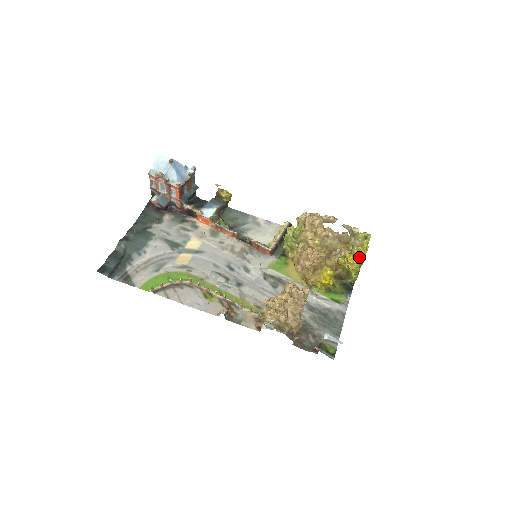
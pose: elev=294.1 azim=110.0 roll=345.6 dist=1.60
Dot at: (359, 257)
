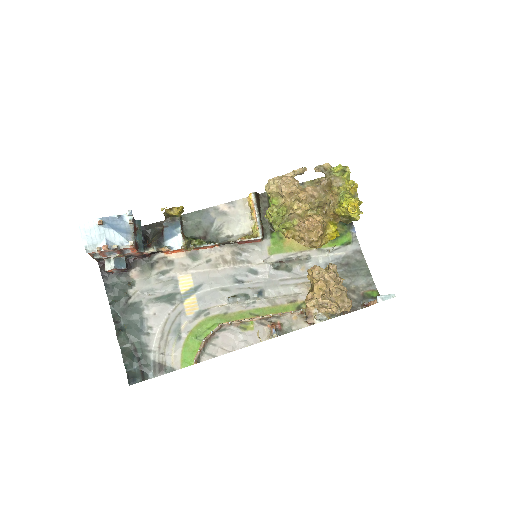
Dot at: (358, 203)
